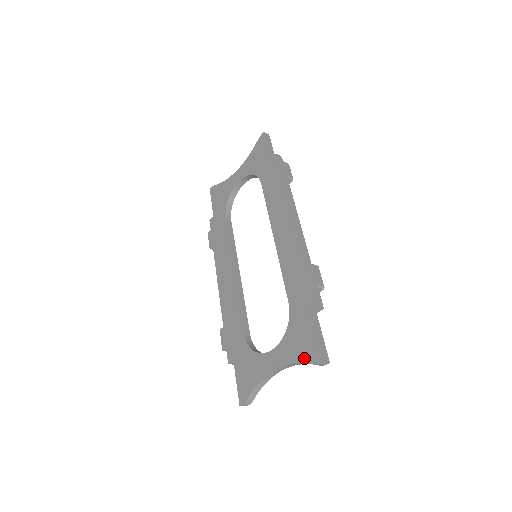
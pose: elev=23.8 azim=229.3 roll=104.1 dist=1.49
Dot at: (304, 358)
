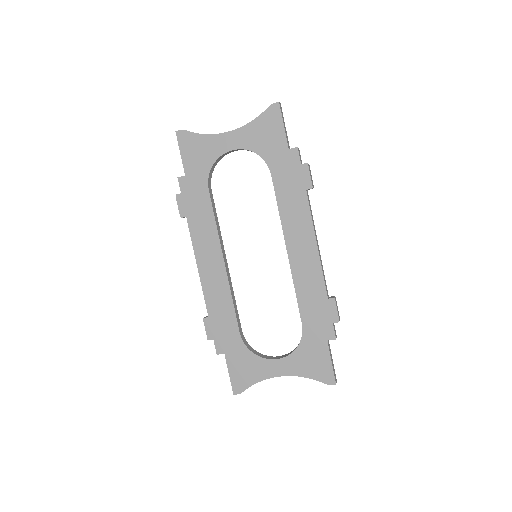
Dot at: (316, 377)
